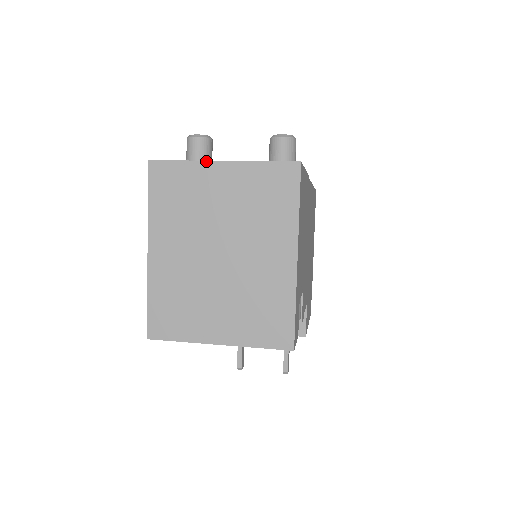
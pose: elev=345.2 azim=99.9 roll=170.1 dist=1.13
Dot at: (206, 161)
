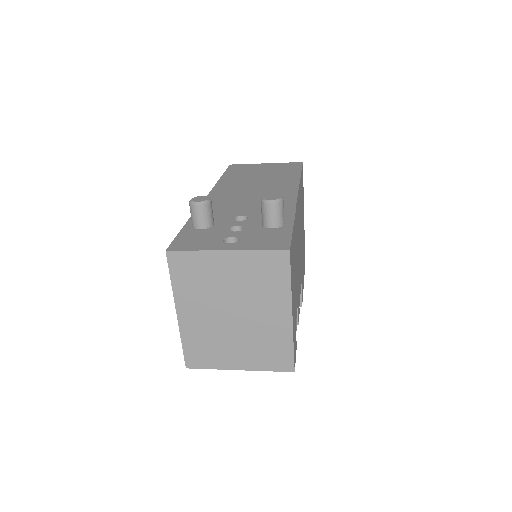
Dot at: (213, 251)
